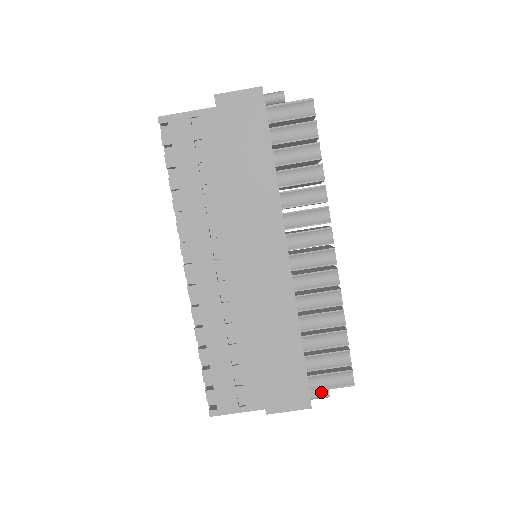
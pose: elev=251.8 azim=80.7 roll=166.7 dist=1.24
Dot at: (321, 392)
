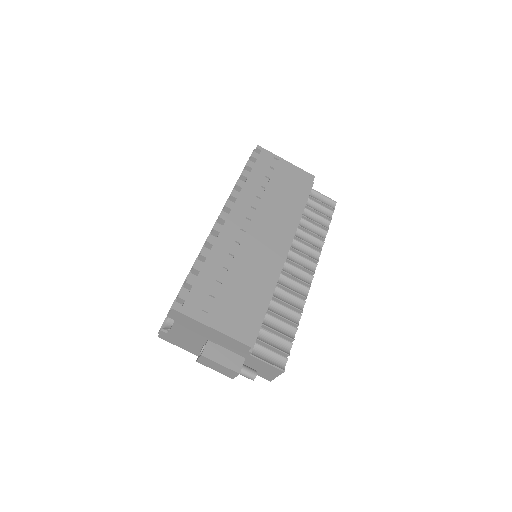
Dot at: (251, 369)
